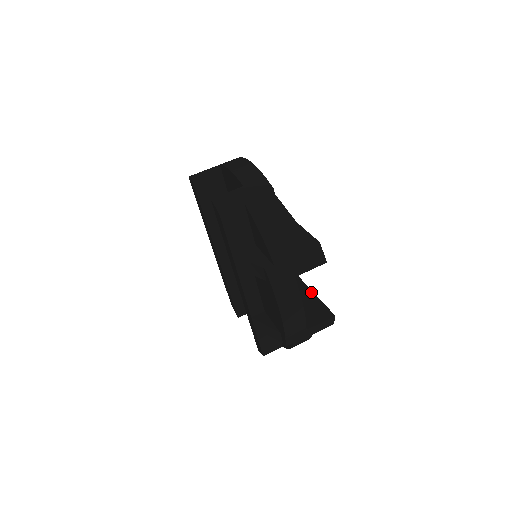
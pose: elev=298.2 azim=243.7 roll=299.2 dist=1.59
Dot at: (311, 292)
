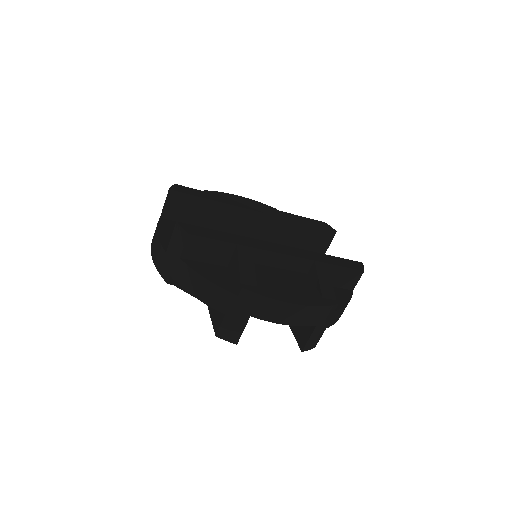
Dot at: (303, 225)
